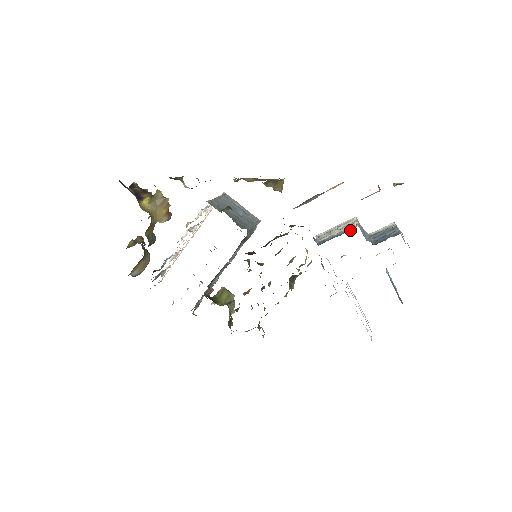
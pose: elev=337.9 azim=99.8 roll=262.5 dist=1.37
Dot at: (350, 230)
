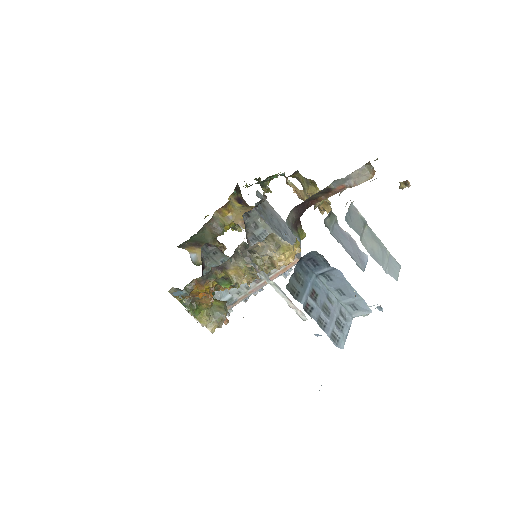
Dot at: occluded
